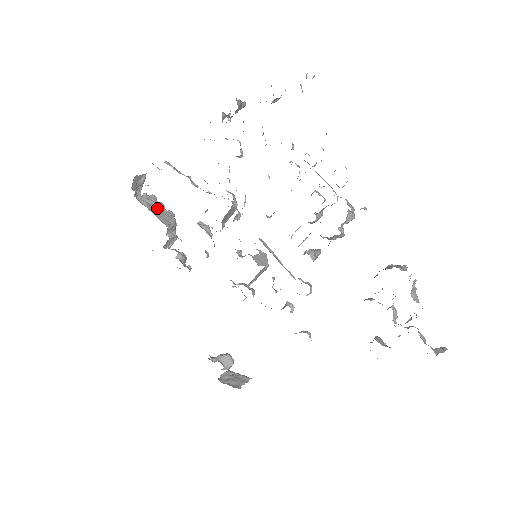
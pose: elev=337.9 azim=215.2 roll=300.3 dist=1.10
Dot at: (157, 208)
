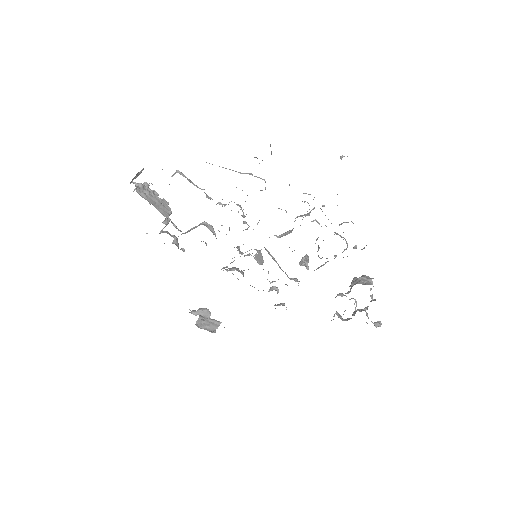
Dot at: (154, 199)
